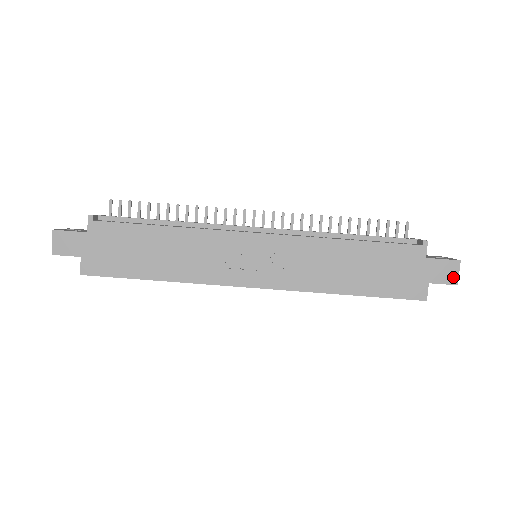
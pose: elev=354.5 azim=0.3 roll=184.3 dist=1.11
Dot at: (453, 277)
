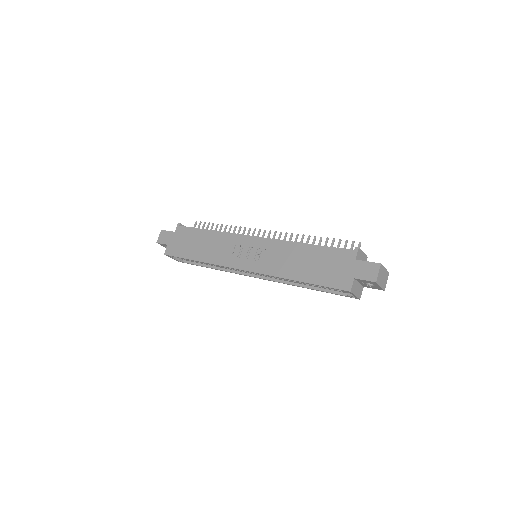
Dot at: (373, 275)
